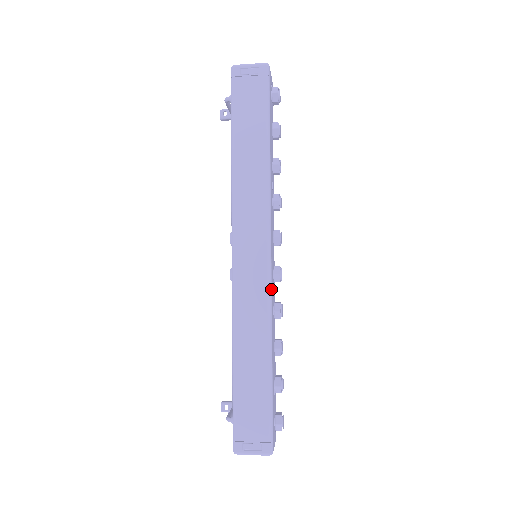
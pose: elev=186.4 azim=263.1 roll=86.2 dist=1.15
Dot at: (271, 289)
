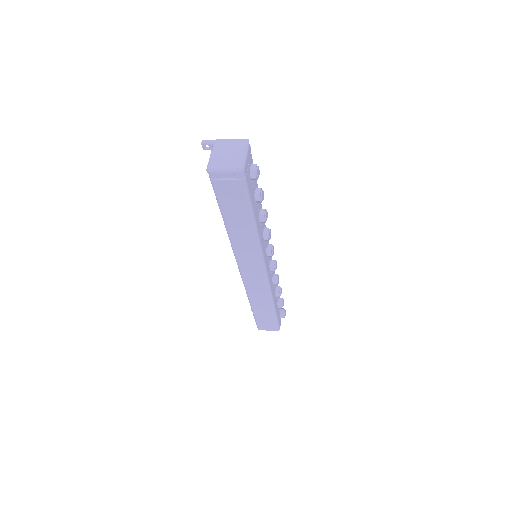
Dot at: (269, 283)
